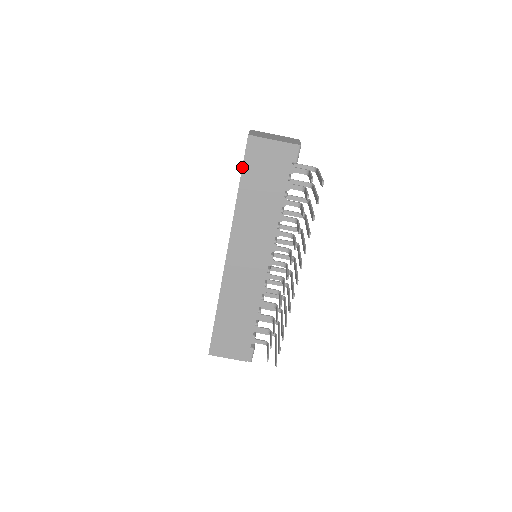
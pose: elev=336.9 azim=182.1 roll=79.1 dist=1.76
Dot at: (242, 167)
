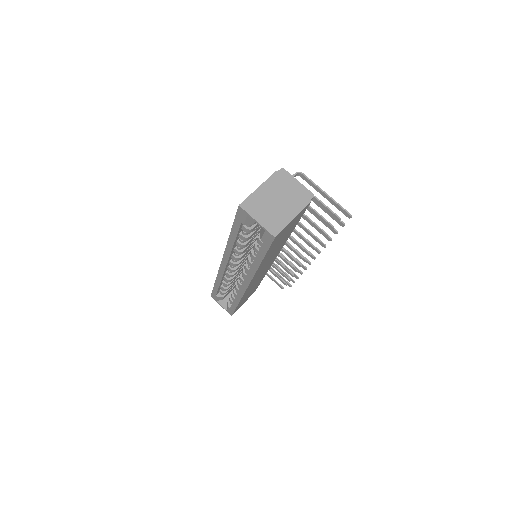
Dot at: (266, 253)
